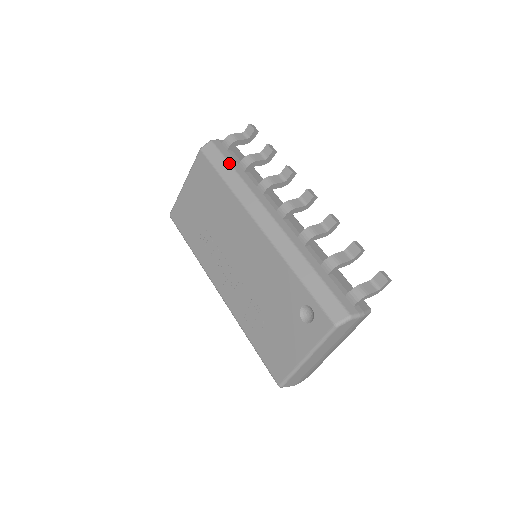
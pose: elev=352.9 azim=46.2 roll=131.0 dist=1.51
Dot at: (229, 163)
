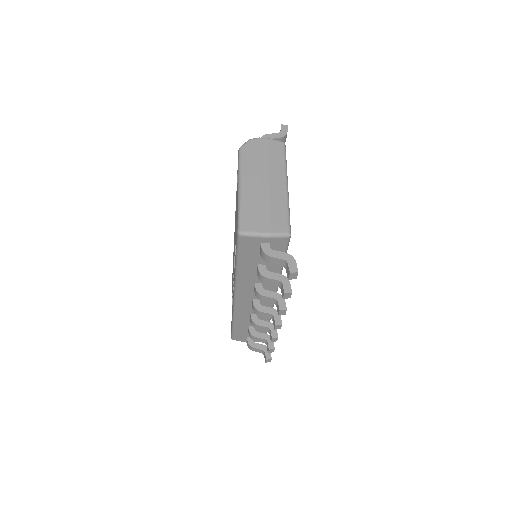
Dot at: occluded
